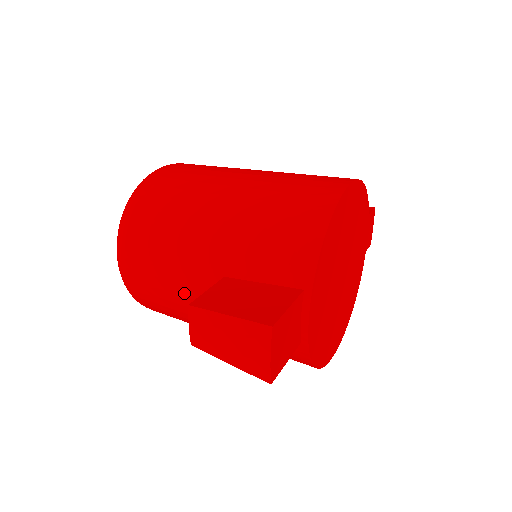
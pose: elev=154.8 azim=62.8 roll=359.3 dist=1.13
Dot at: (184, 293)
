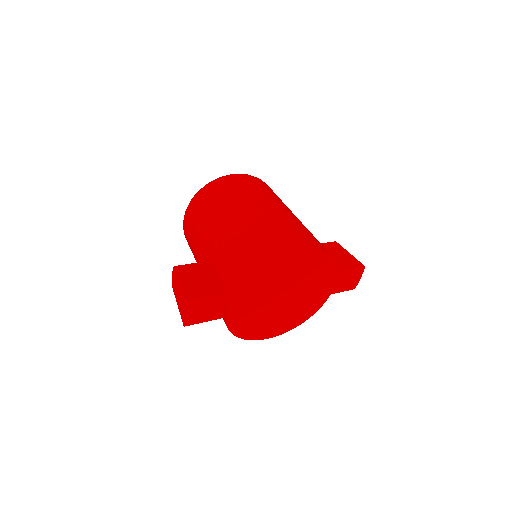
Dot at: (197, 256)
